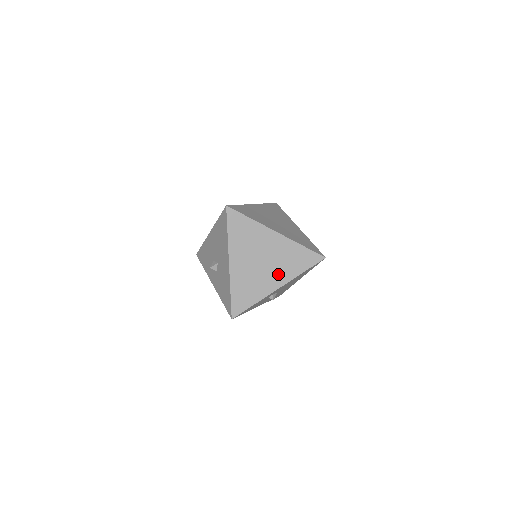
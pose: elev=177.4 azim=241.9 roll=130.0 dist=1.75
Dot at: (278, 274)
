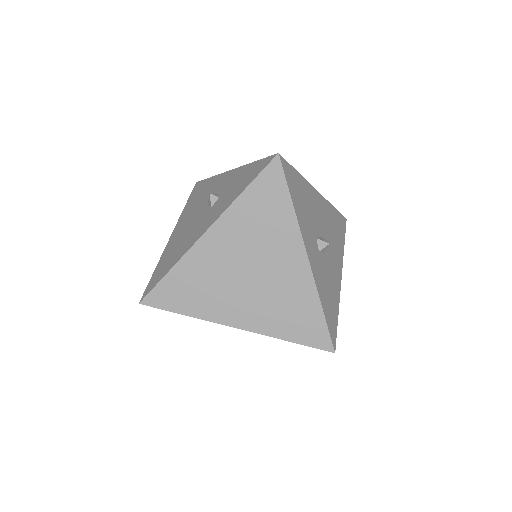
Dot at: occluded
